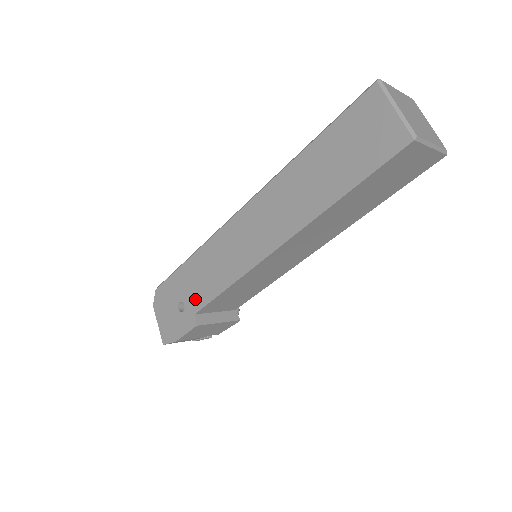
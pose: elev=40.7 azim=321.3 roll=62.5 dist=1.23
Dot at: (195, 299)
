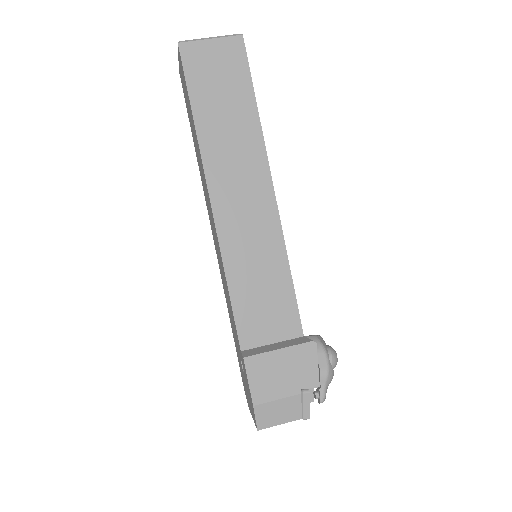
Dot at: (237, 339)
